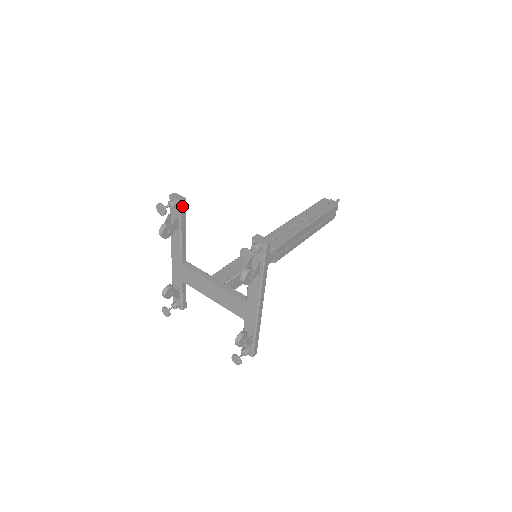
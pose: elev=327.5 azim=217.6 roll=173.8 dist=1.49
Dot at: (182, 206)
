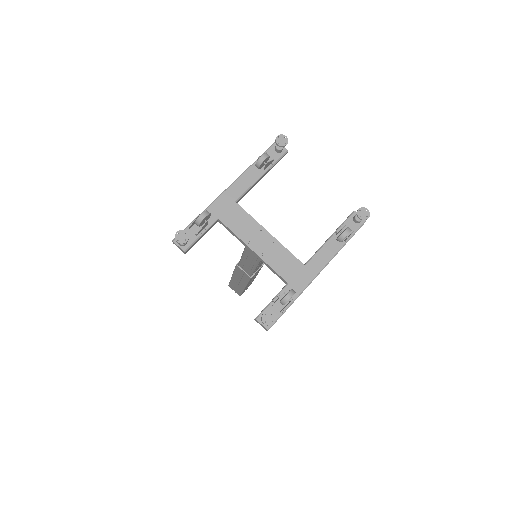
Dot at: (283, 156)
